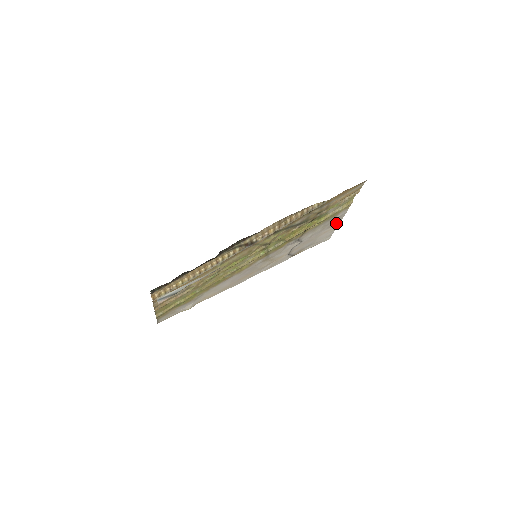
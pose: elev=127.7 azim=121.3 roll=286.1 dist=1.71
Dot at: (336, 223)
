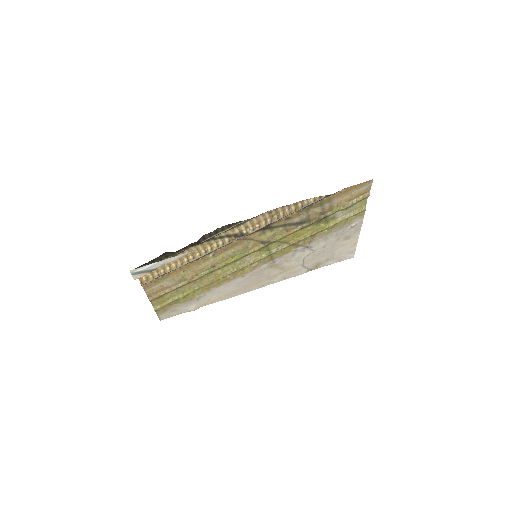
Dot at: (354, 235)
